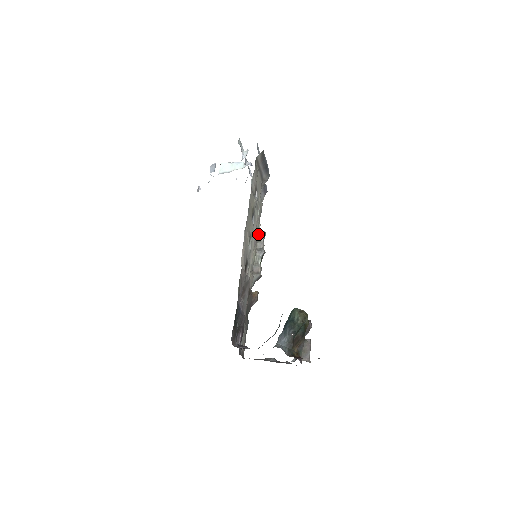
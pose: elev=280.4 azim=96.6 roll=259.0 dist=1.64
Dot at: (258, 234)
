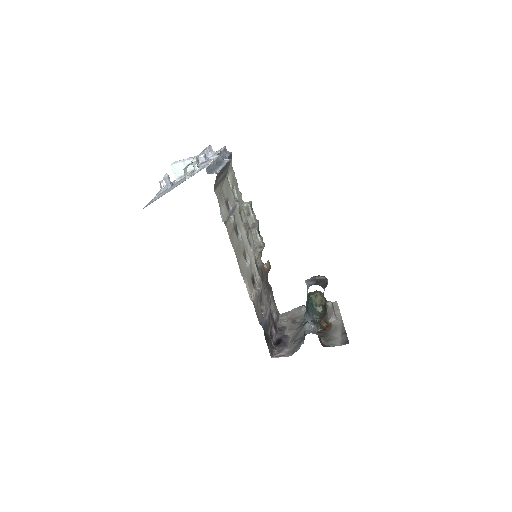
Dot at: (244, 209)
